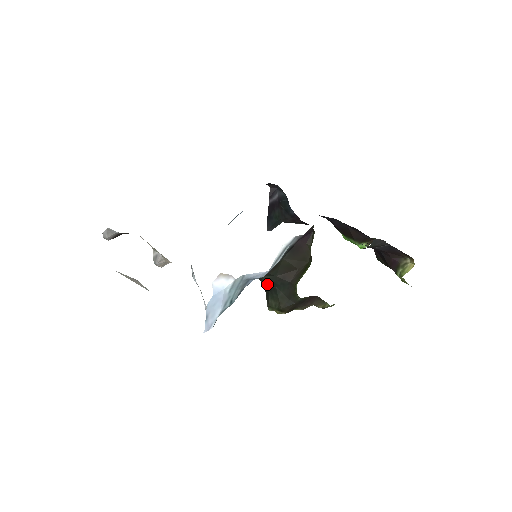
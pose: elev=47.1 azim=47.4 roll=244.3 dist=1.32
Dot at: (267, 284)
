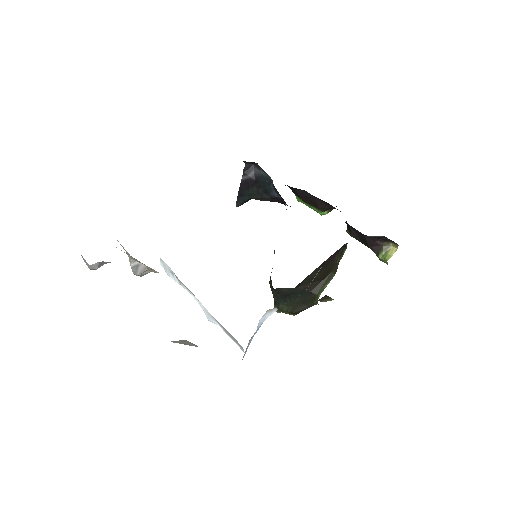
Dot at: (283, 293)
